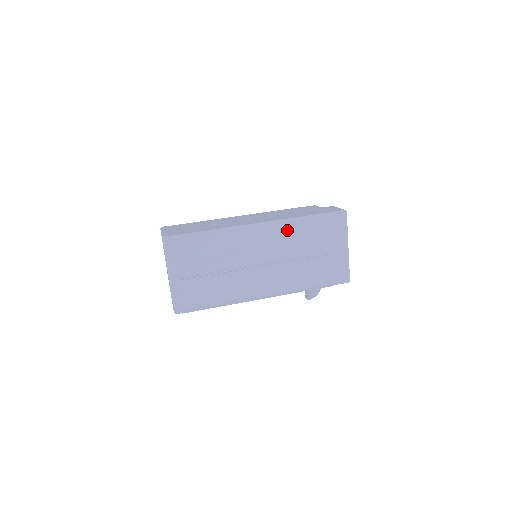
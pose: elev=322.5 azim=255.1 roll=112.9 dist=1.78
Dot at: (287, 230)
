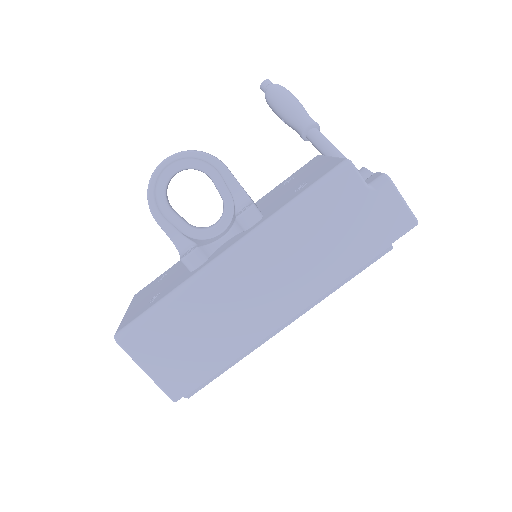
Dot at: occluded
